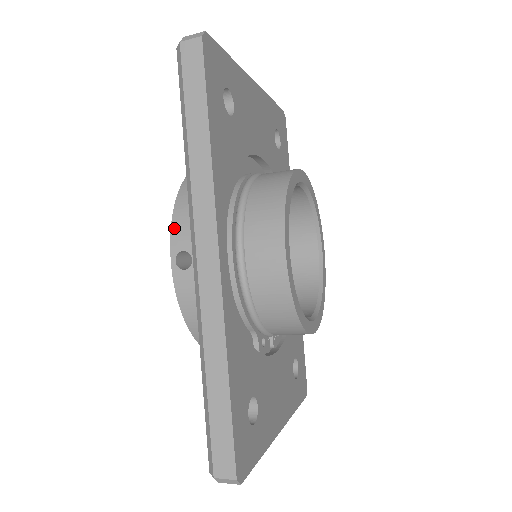
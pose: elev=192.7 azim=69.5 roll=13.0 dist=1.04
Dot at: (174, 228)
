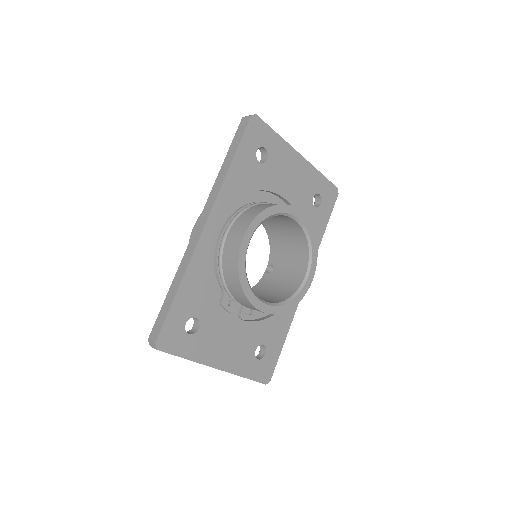
Dot at: occluded
